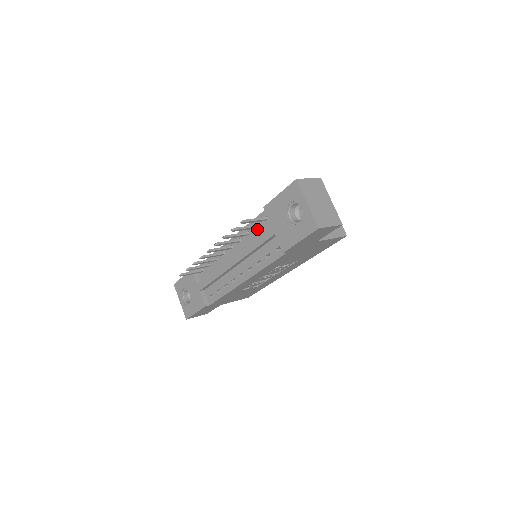
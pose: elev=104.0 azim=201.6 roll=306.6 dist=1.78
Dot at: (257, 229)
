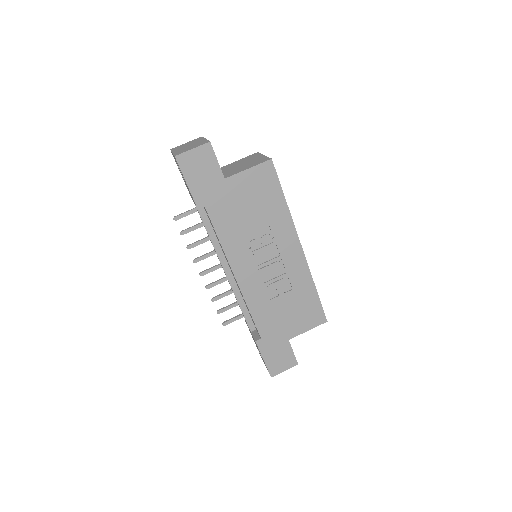
Dot at: occluded
